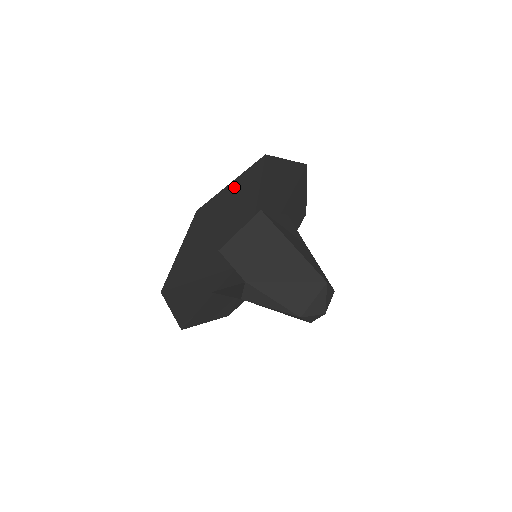
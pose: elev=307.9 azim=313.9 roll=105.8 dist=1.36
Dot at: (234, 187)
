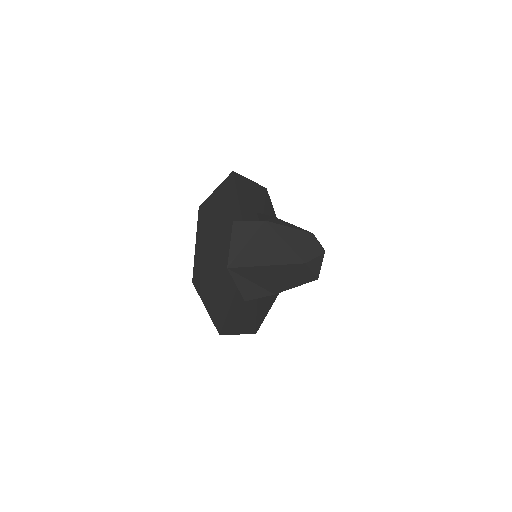
Dot at: (274, 216)
